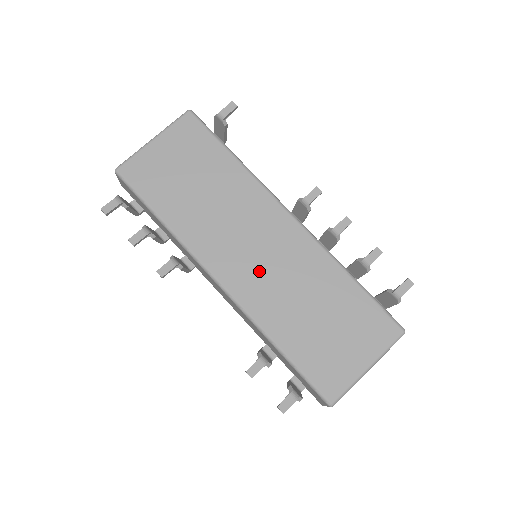
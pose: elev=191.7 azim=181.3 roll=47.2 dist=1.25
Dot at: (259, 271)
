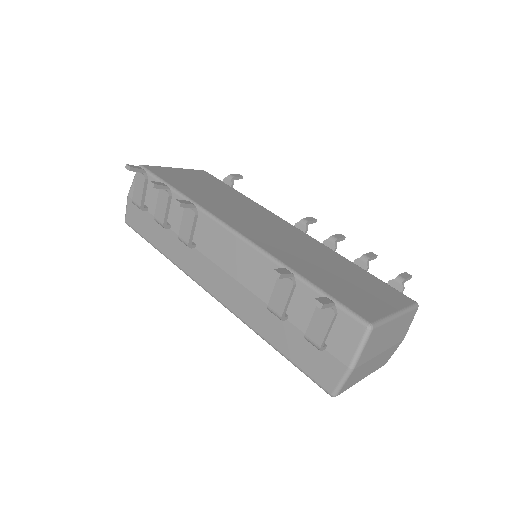
Dot at: (271, 236)
